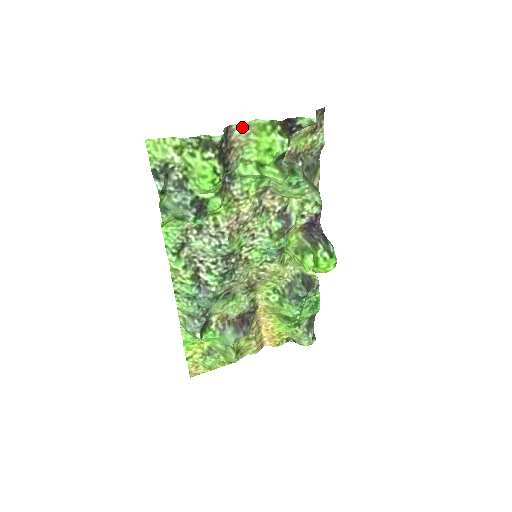
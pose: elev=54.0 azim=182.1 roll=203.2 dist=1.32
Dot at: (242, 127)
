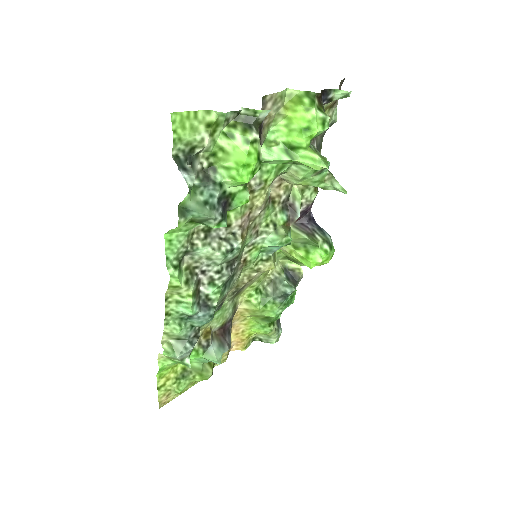
Dot at: (275, 98)
